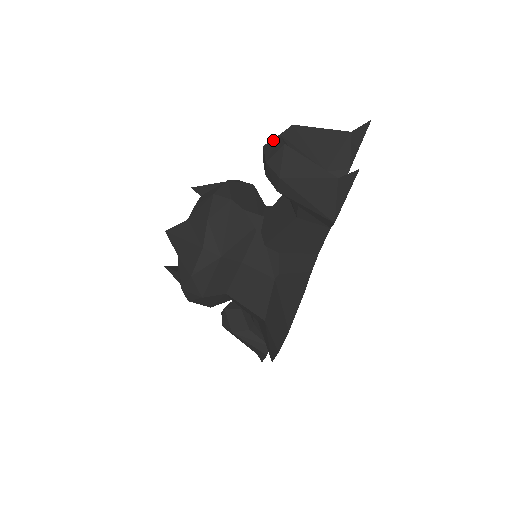
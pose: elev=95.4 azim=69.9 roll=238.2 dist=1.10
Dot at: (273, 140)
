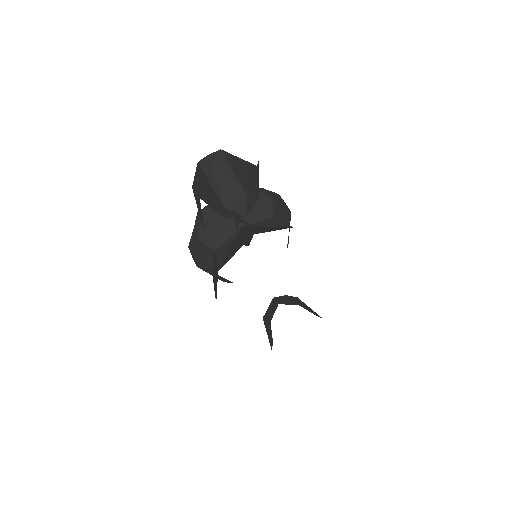
Dot at: (207, 158)
